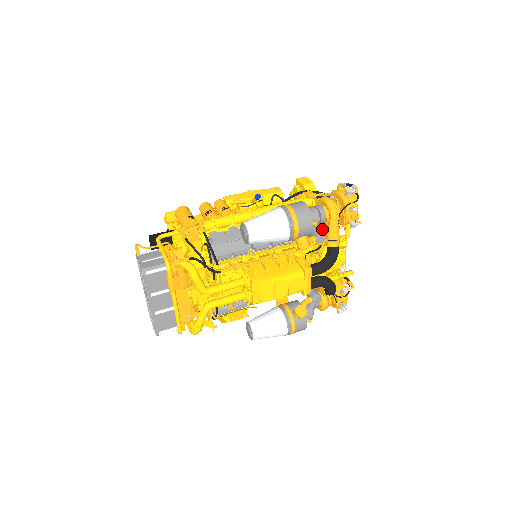
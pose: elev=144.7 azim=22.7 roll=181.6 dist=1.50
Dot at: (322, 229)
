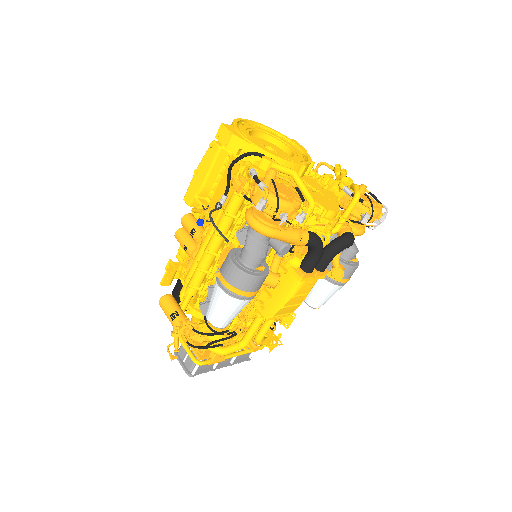
Dot at: occluded
